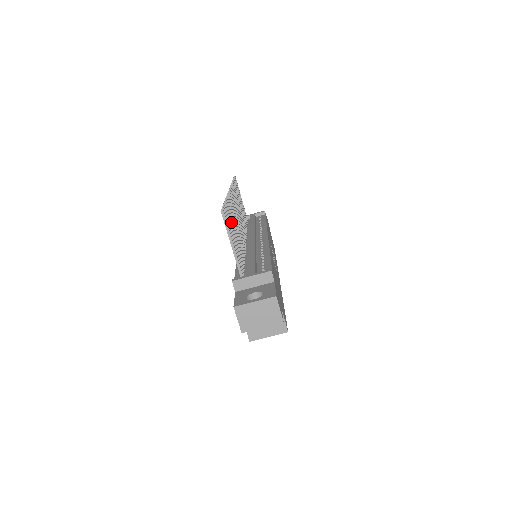
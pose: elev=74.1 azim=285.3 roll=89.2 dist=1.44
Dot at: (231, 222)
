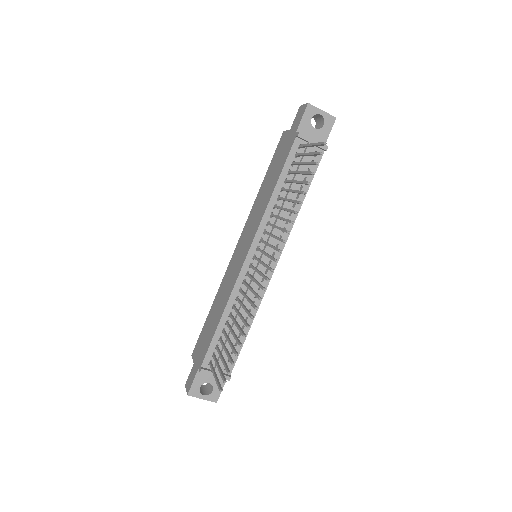
Dot at: (232, 348)
